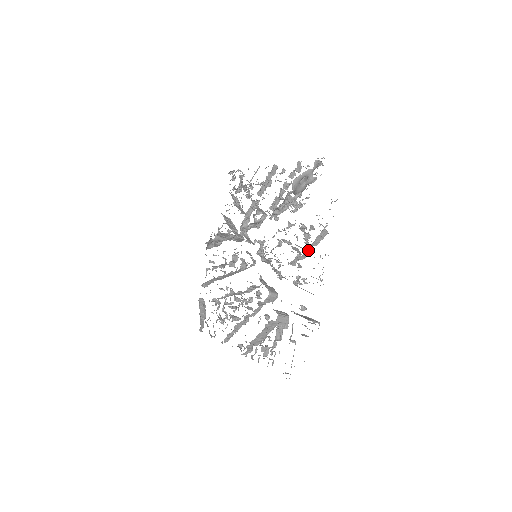
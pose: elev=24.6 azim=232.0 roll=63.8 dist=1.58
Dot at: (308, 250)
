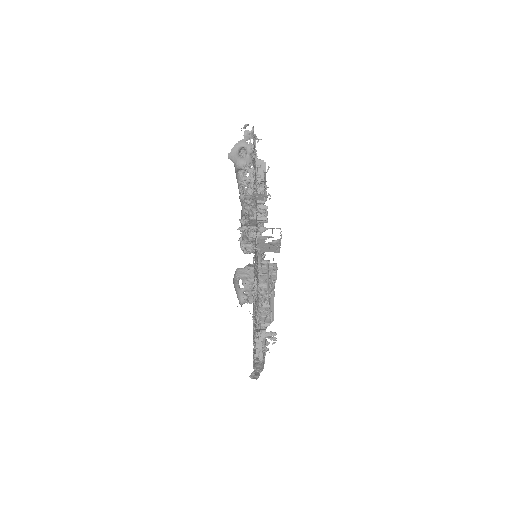
Dot at: (259, 190)
